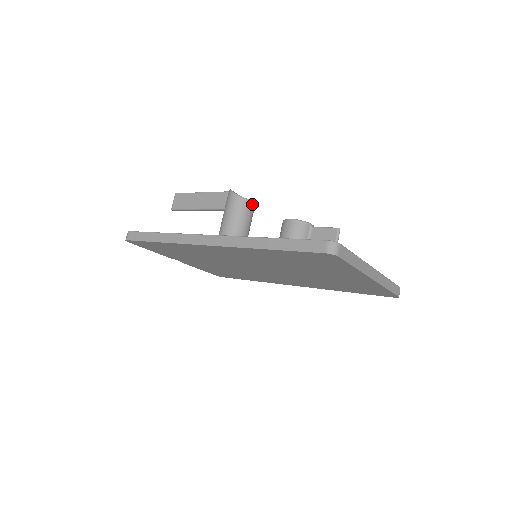
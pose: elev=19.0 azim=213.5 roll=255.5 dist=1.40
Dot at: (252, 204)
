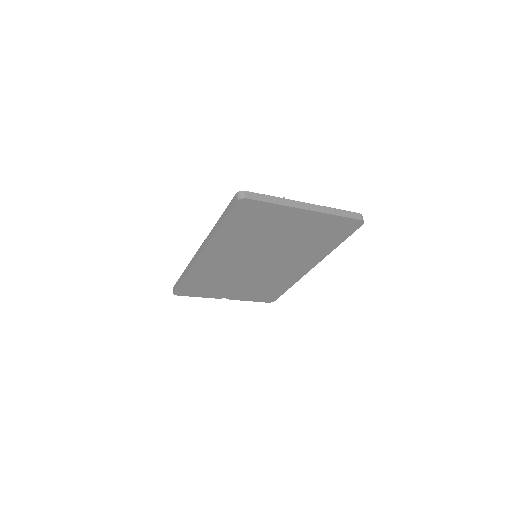
Dot at: occluded
